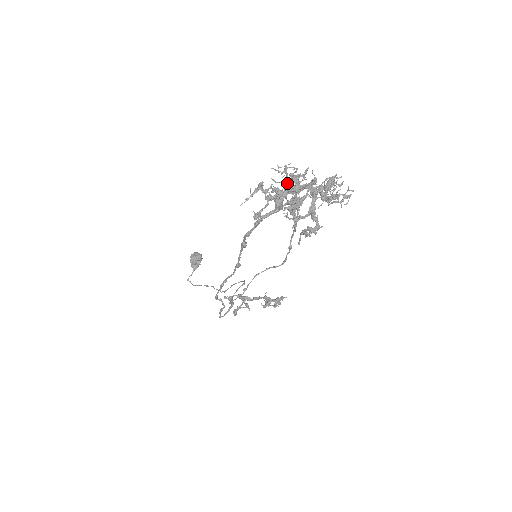
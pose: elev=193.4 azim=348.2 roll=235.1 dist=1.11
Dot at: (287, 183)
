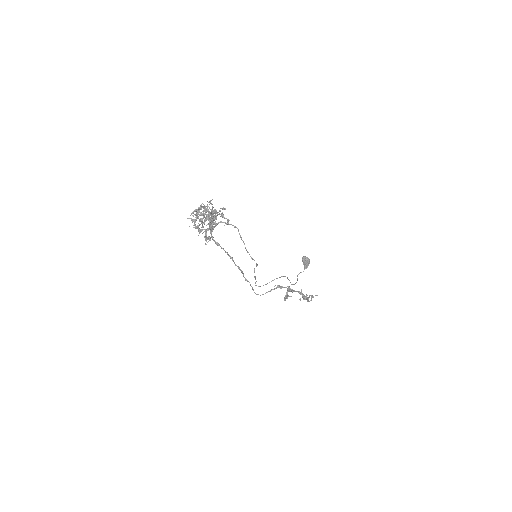
Dot at: (211, 210)
